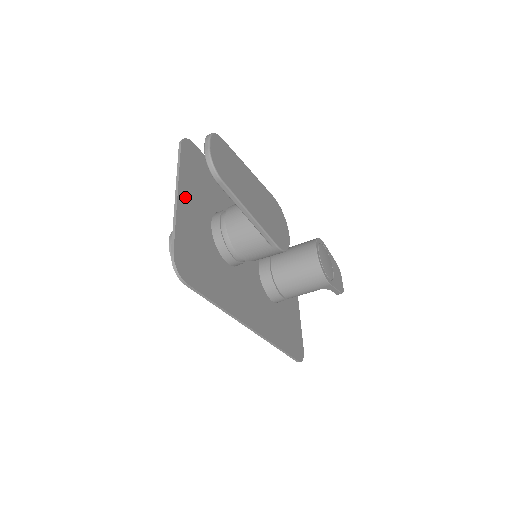
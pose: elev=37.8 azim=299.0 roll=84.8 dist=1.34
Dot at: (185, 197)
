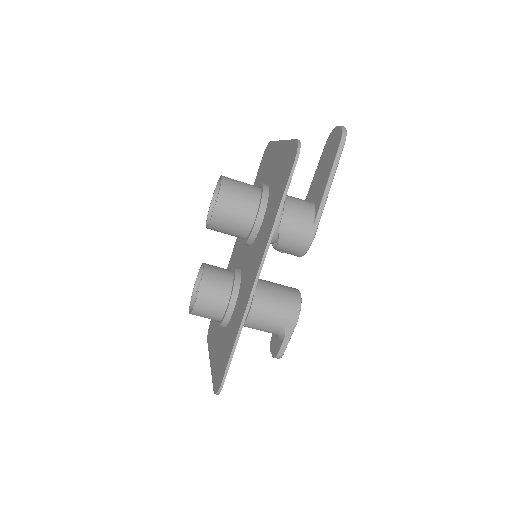
Dot at: occluded
